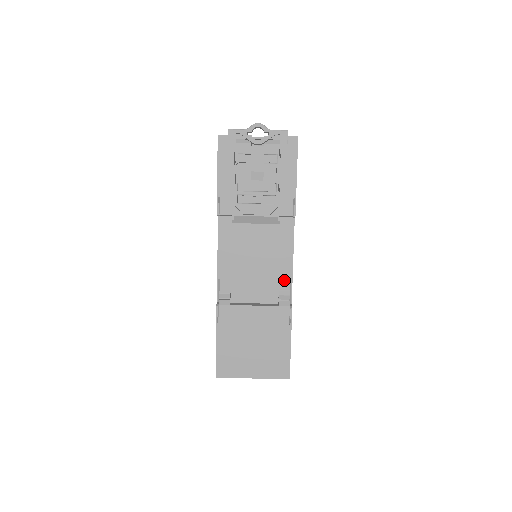
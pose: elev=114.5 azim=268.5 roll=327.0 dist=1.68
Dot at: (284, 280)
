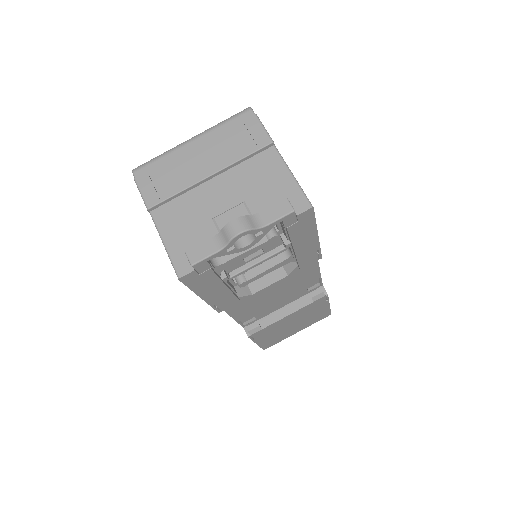
Dot at: (312, 282)
